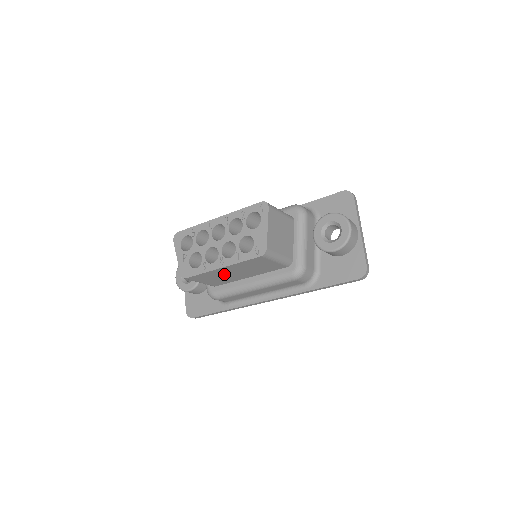
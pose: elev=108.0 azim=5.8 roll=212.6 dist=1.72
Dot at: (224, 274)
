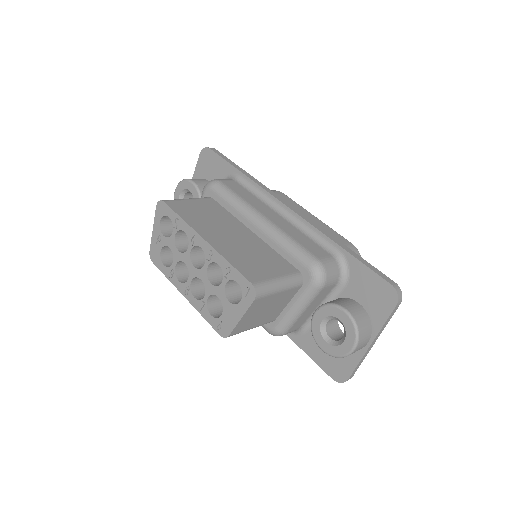
Dot at: occluded
